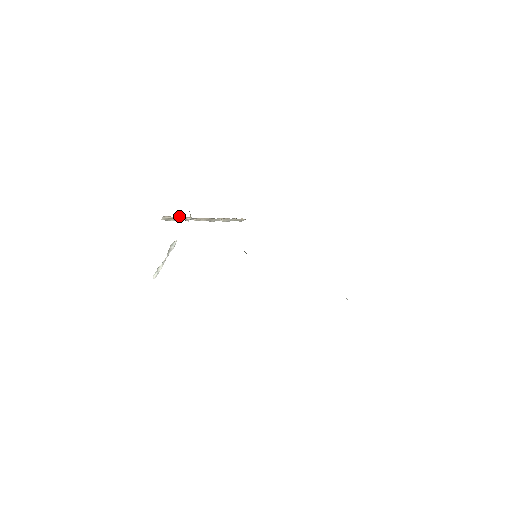
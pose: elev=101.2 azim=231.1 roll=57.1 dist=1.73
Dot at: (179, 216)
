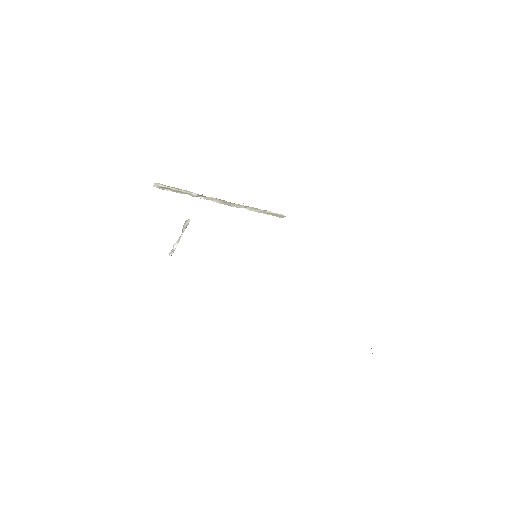
Dot at: occluded
